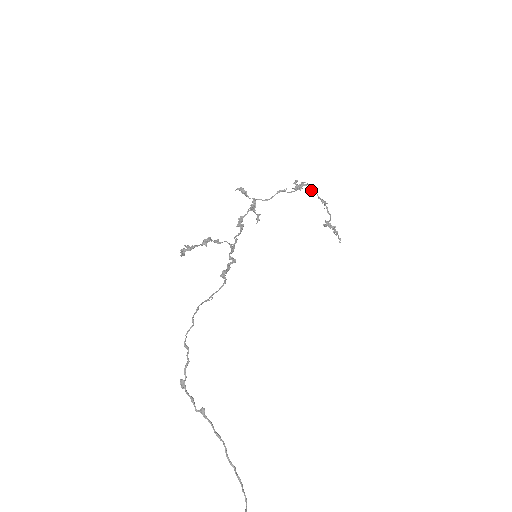
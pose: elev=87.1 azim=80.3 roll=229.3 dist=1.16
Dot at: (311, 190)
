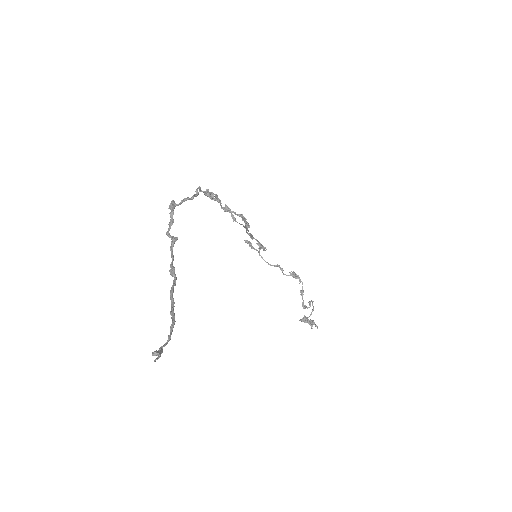
Dot at: (300, 290)
